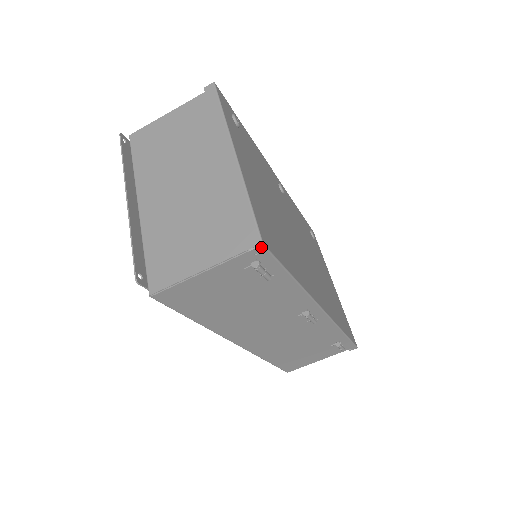
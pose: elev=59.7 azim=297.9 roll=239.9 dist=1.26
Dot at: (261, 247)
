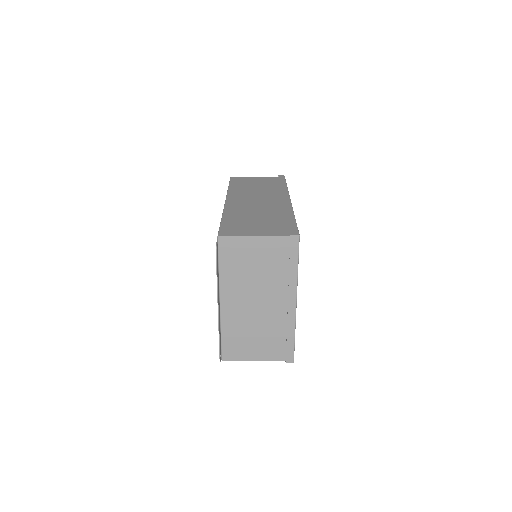
Dot at: (292, 362)
